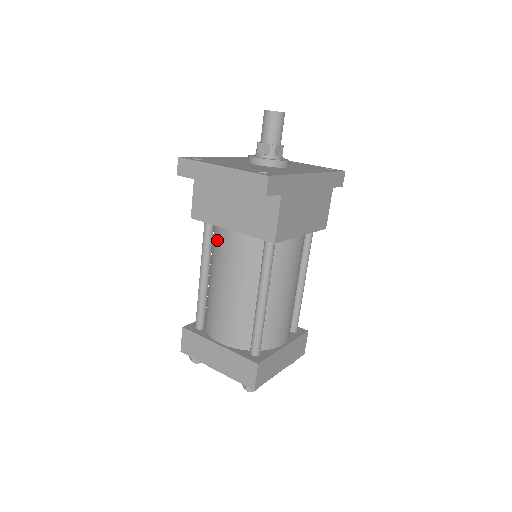
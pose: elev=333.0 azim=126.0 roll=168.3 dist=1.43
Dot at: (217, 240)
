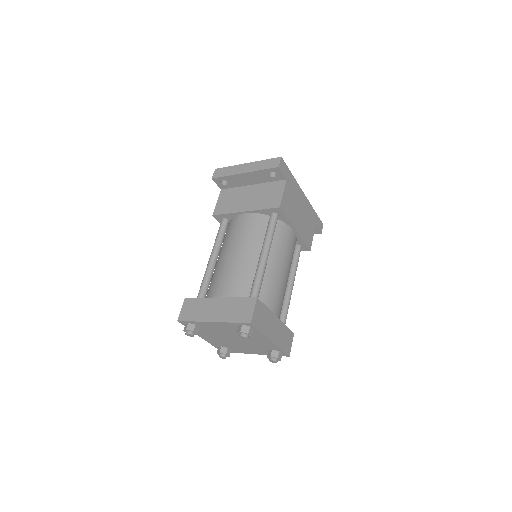
Dot at: (231, 227)
